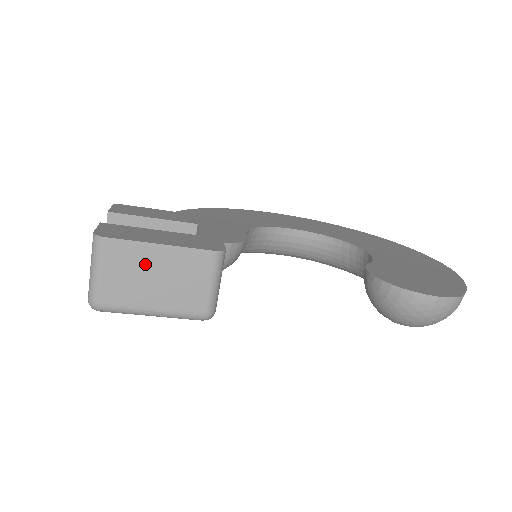
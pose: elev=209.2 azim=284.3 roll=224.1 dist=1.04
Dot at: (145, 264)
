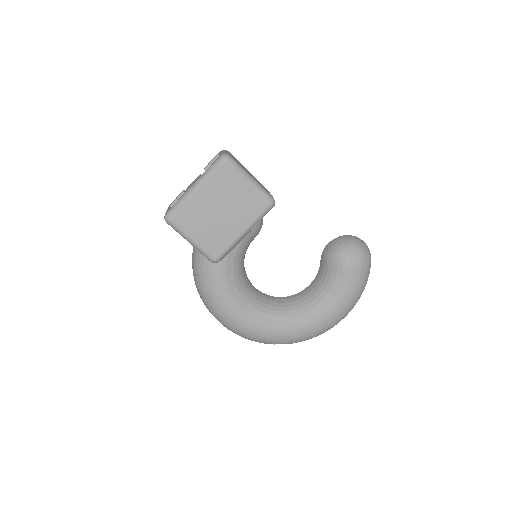
Dot at: (245, 168)
